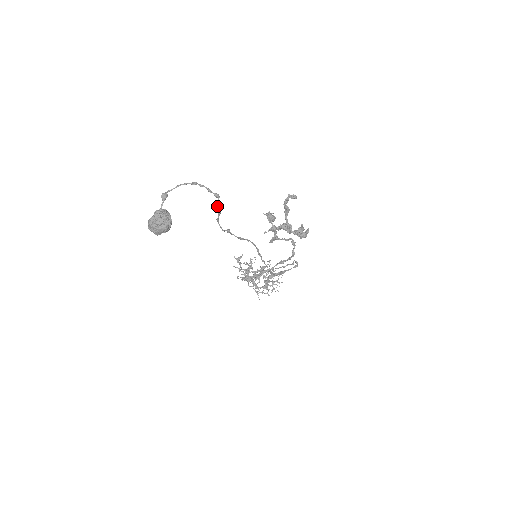
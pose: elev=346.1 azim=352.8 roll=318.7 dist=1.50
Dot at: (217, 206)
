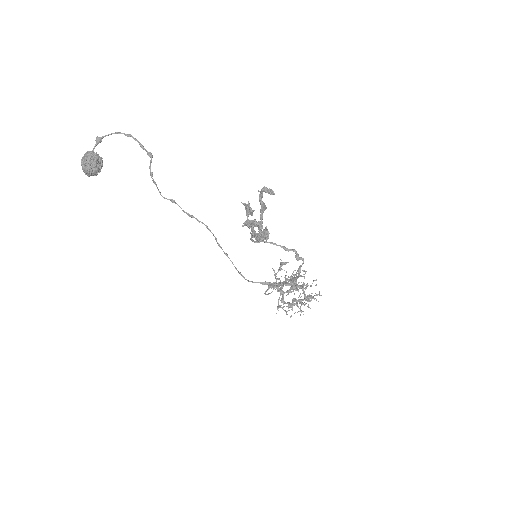
Dot at: (150, 166)
